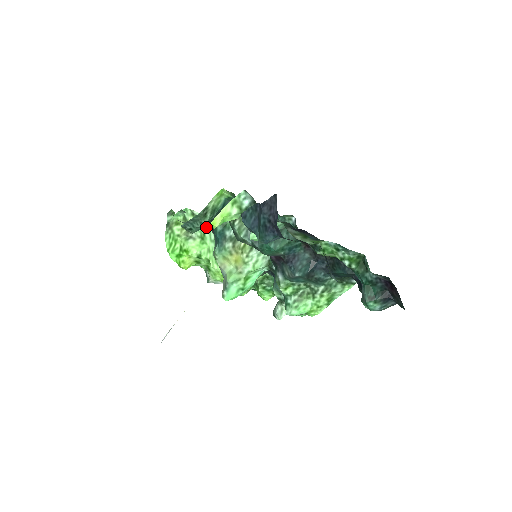
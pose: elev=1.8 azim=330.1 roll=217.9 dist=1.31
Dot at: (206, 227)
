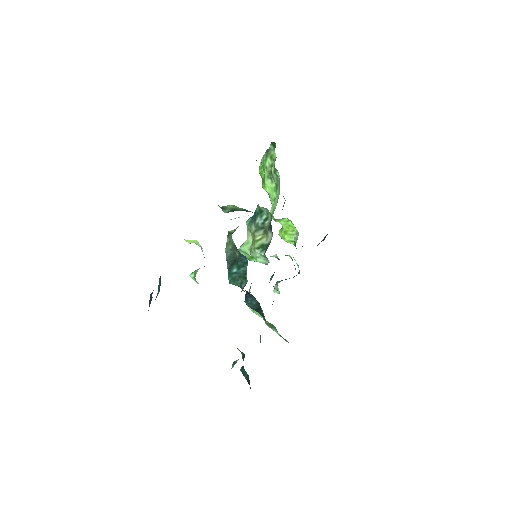
Dot at: (279, 184)
